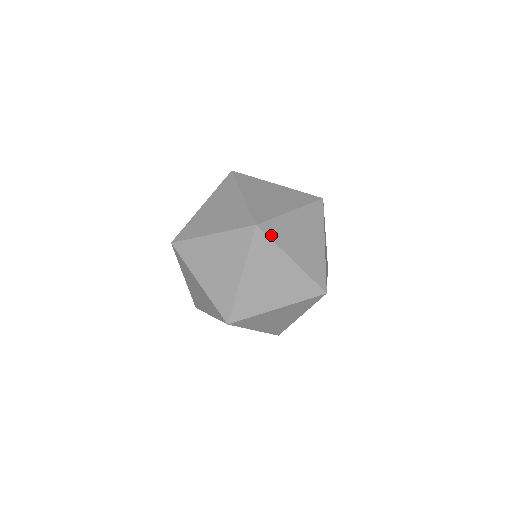
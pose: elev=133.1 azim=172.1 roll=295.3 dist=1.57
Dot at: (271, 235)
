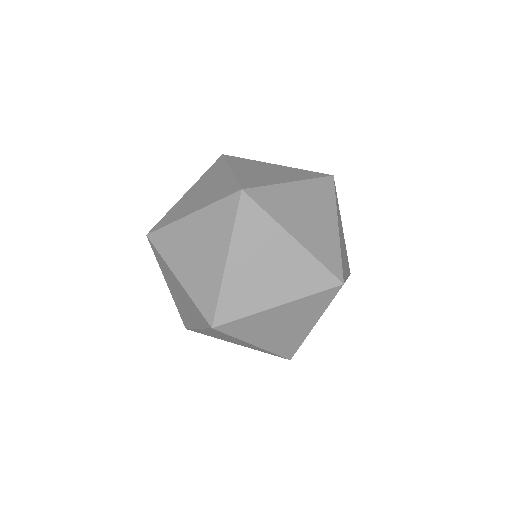
Dot at: occluded
